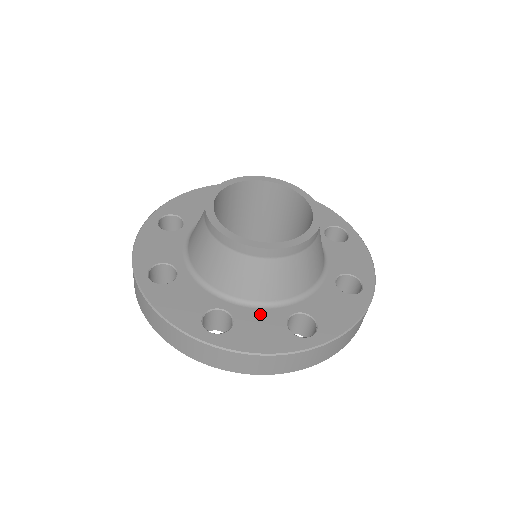
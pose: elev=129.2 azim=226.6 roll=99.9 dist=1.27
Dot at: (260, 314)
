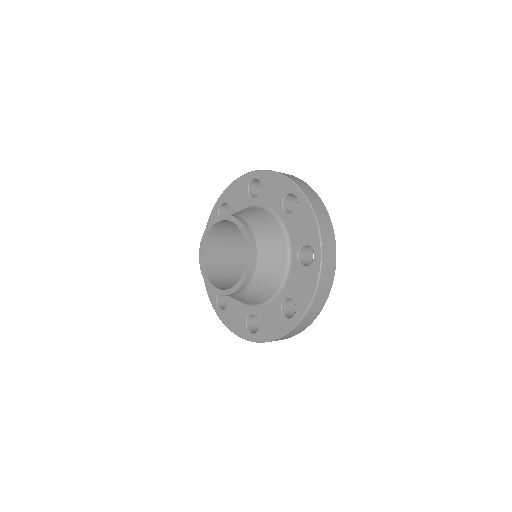
Dot at: (238, 306)
